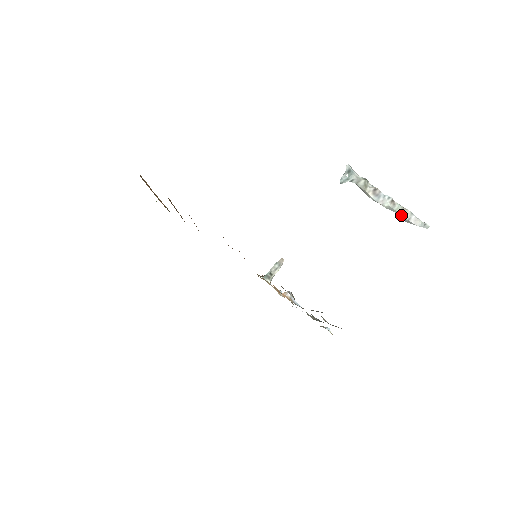
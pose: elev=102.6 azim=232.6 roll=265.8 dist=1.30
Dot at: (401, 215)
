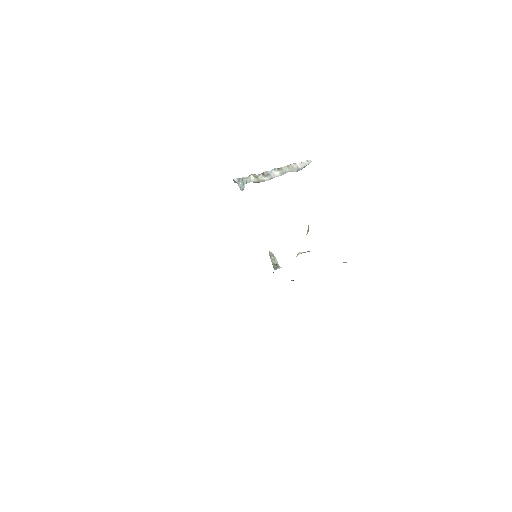
Dot at: (291, 170)
